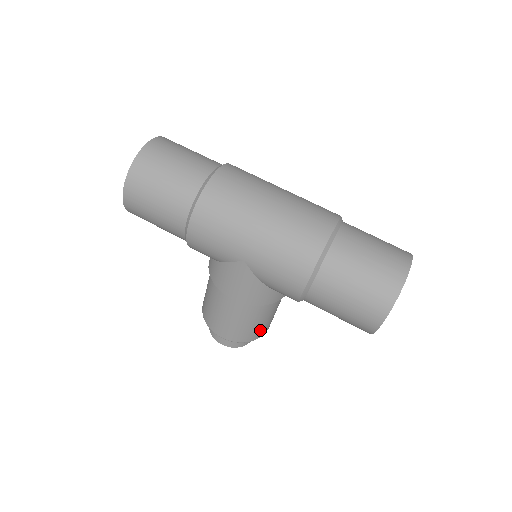
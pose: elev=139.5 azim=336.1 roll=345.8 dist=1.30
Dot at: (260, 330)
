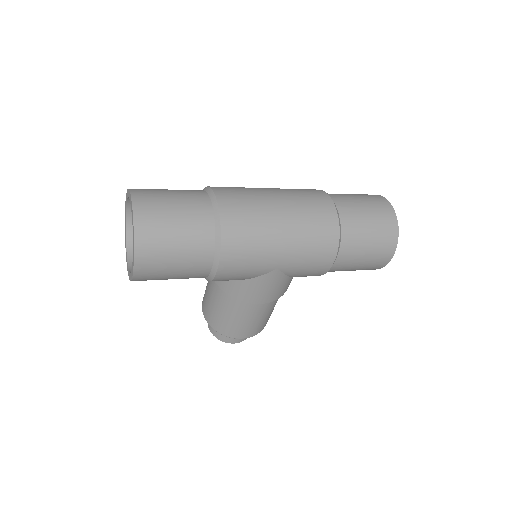
Dot at: occluded
